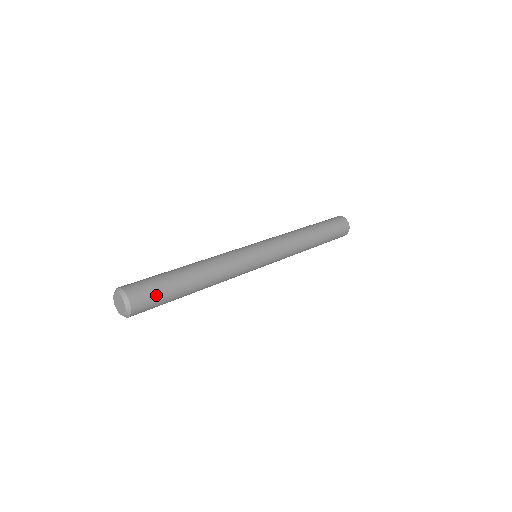
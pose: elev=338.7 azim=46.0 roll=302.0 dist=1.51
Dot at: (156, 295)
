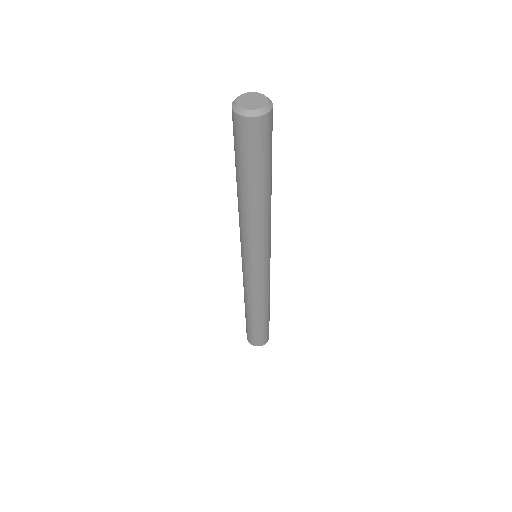
Dot at: occluded
